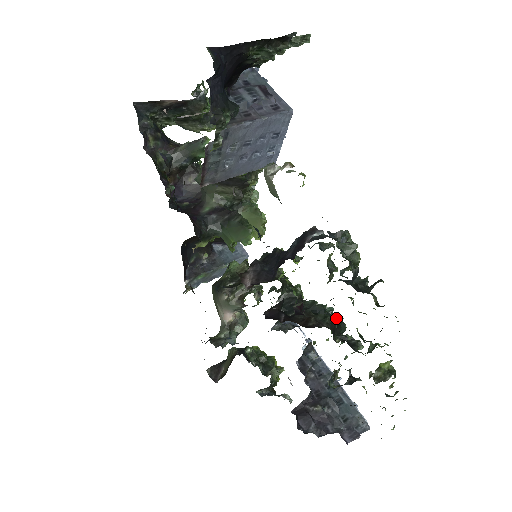
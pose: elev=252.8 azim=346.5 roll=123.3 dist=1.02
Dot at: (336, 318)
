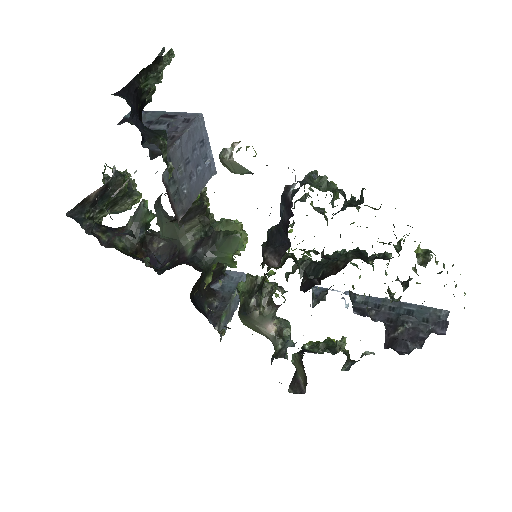
Dot at: (354, 250)
